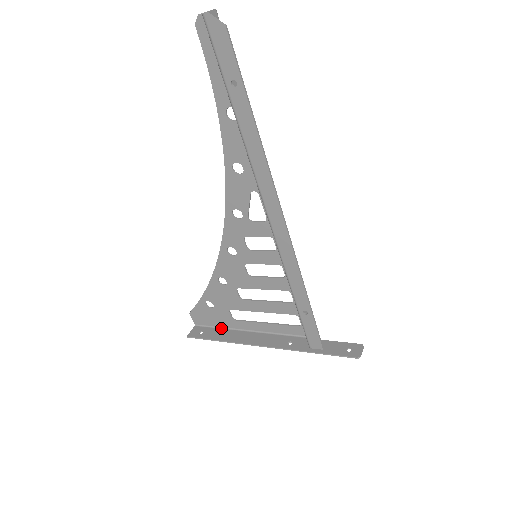
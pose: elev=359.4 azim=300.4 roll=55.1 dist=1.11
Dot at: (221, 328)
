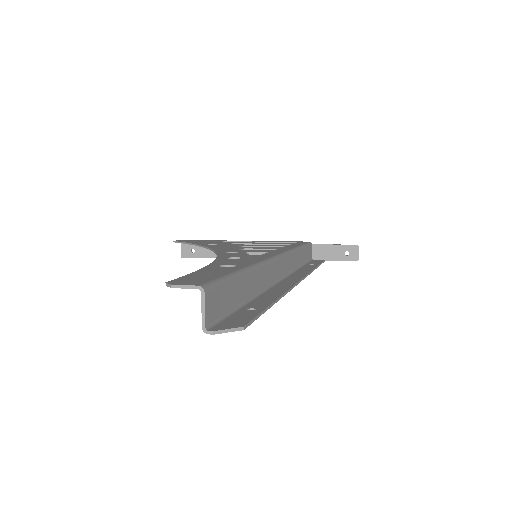
Dot at: occluded
